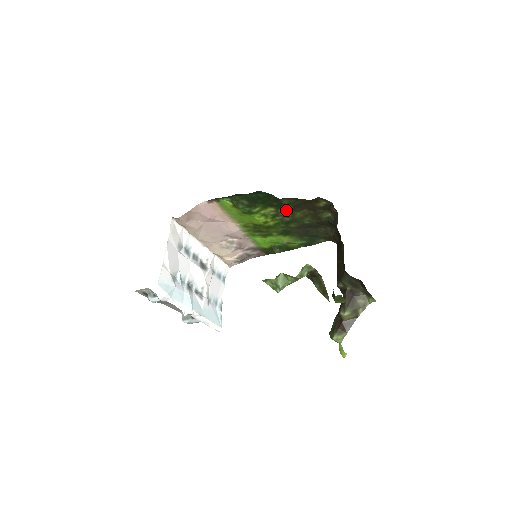
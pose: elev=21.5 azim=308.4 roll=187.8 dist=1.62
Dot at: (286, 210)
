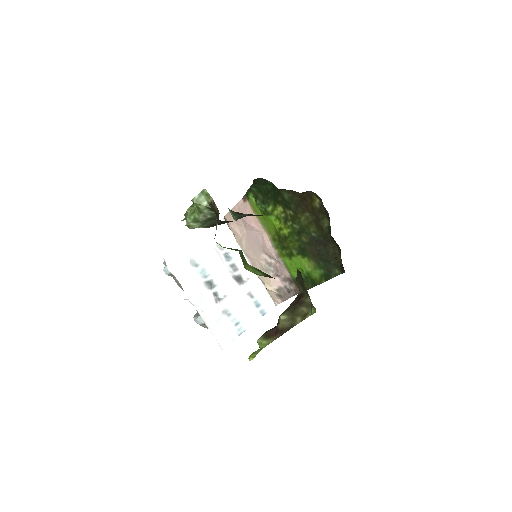
Dot at: (291, 211)
